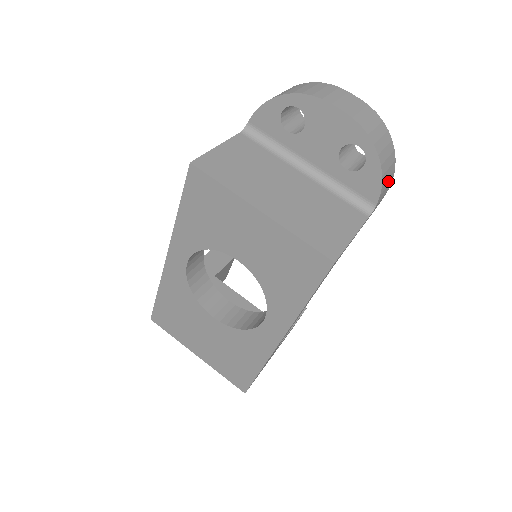
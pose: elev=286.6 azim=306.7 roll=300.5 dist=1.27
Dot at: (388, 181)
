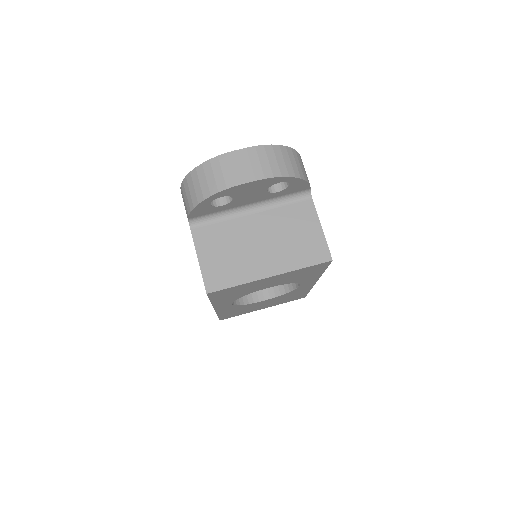
Dot at: (303, 167)
